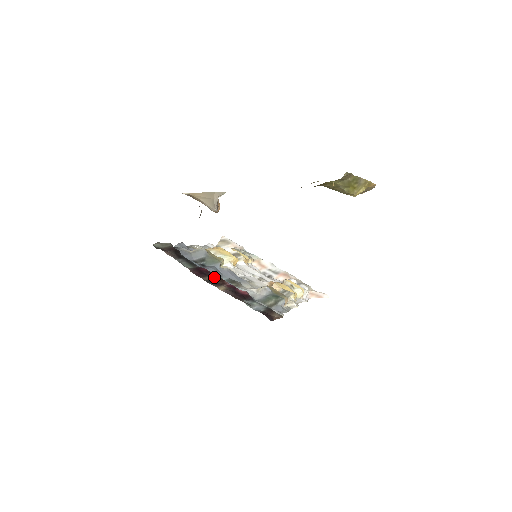
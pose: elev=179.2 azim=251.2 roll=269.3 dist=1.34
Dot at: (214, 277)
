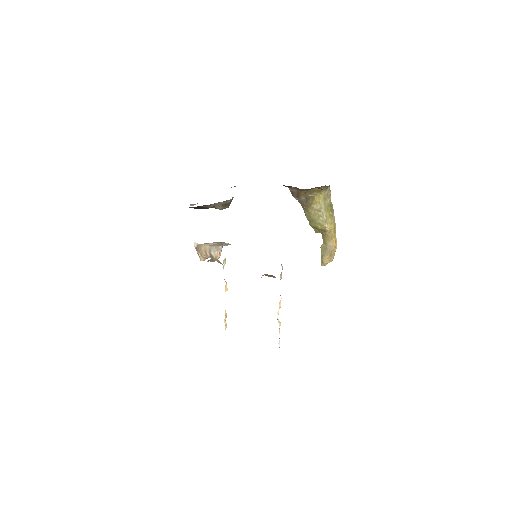
Dot at: occluded
